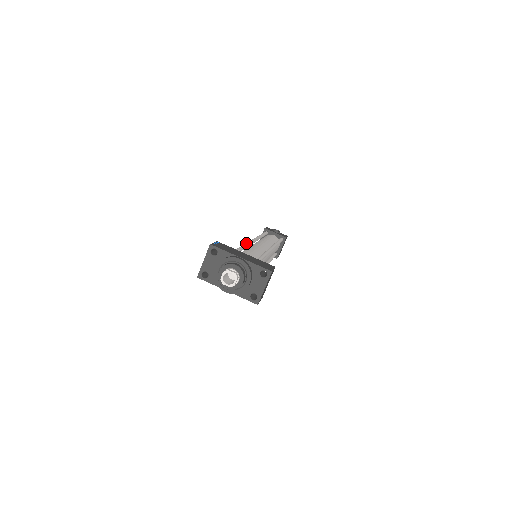
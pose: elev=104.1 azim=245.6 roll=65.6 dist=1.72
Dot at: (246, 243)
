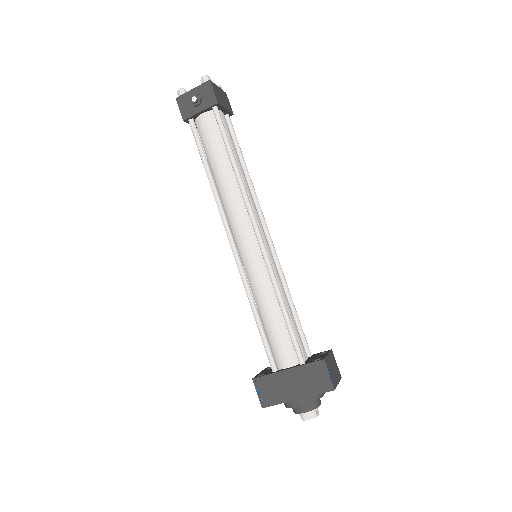
Dot at: (246, 293)
